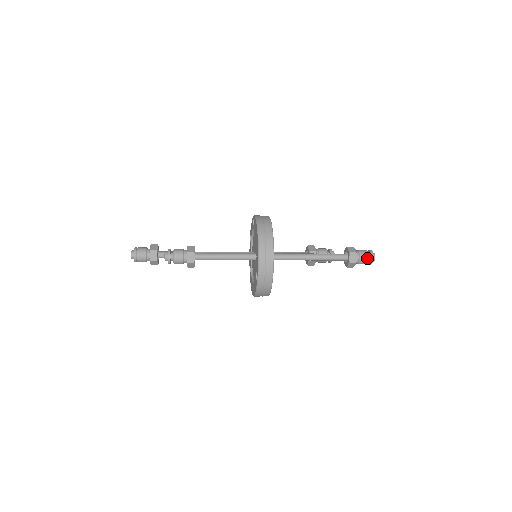
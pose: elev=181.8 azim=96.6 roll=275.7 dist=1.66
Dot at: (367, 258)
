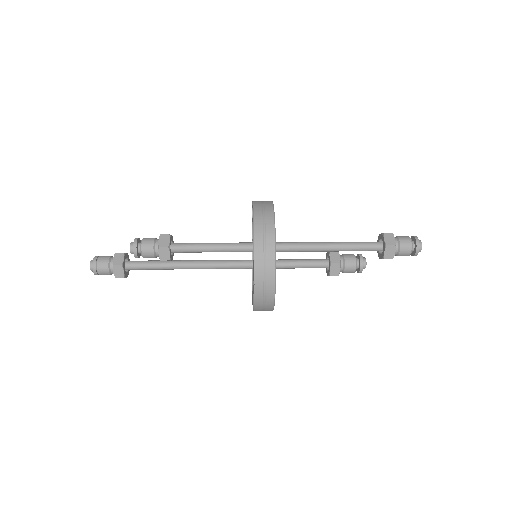
Dot at: (410, 241)
